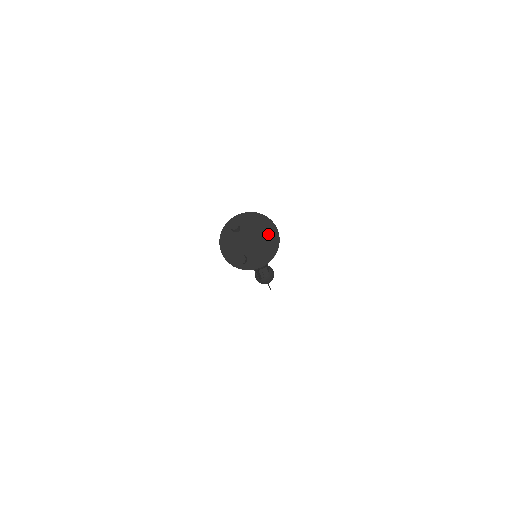
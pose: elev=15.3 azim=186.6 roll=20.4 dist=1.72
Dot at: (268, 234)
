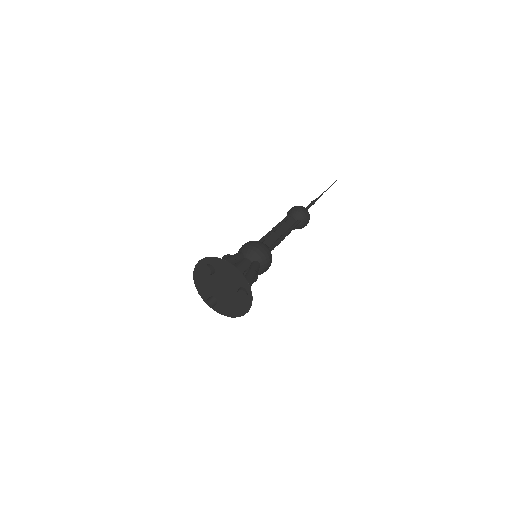
Dot at: occluded
